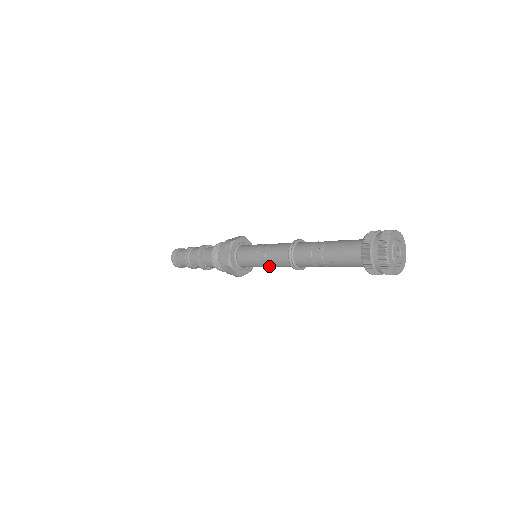
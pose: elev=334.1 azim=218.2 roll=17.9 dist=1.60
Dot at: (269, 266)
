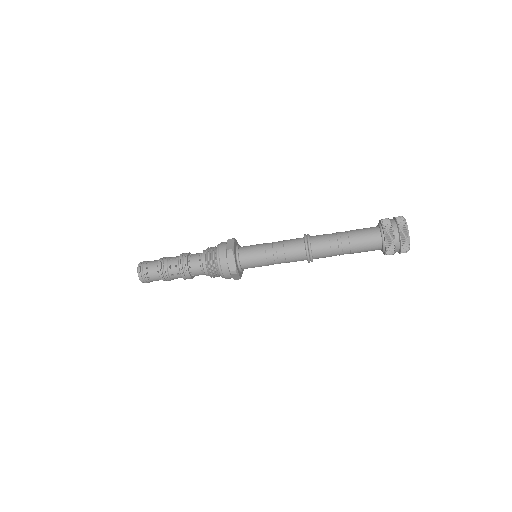
Dot at: occluded
